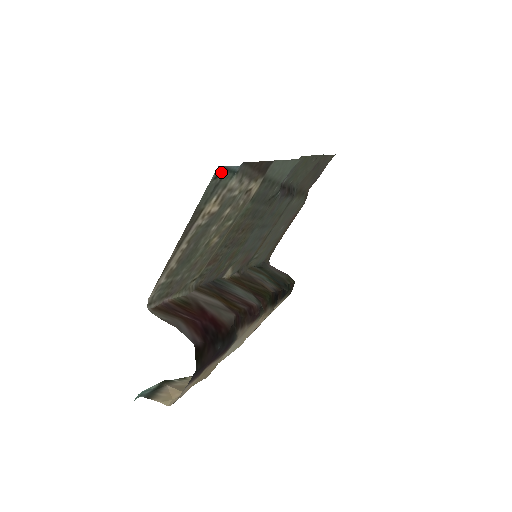
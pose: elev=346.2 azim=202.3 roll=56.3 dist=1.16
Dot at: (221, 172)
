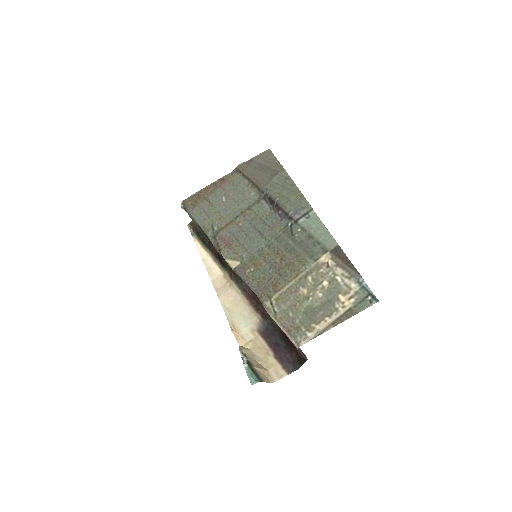
Dot at: (372, 298)
